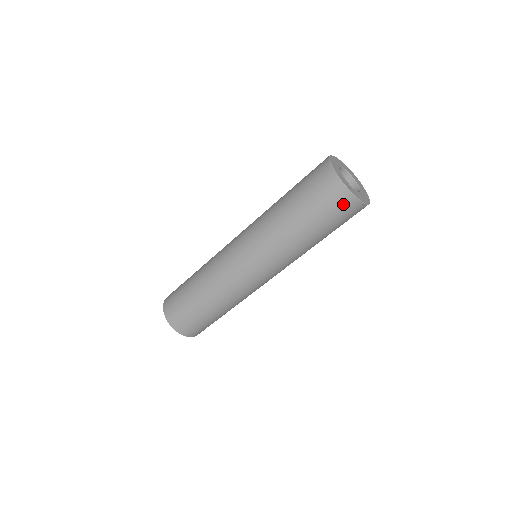
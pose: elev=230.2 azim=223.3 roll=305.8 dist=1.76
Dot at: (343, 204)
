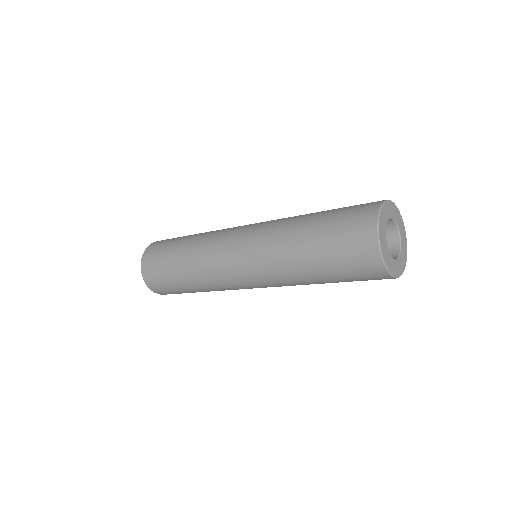
Dot at: (369, 268)
